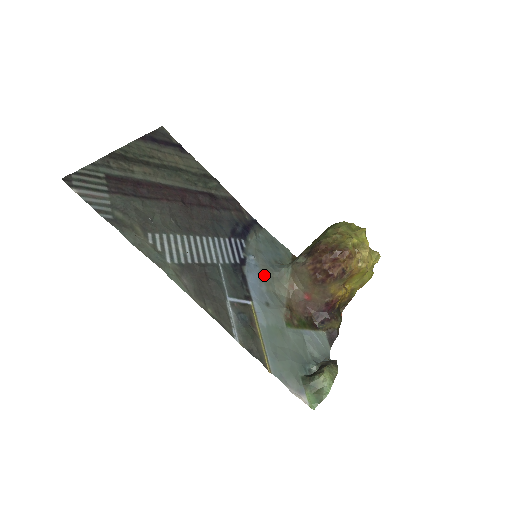
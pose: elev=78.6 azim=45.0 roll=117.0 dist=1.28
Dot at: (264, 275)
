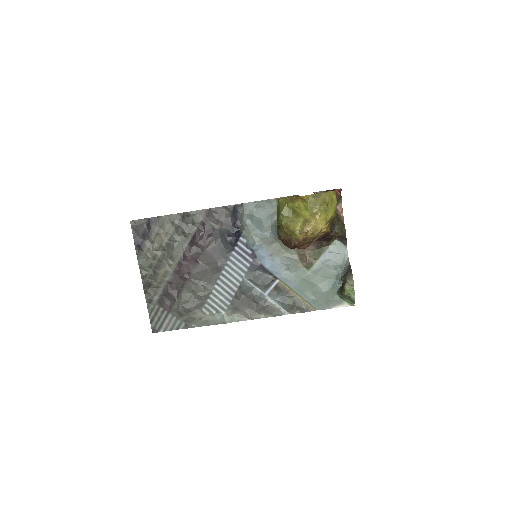
Dot at: (271, 249)
